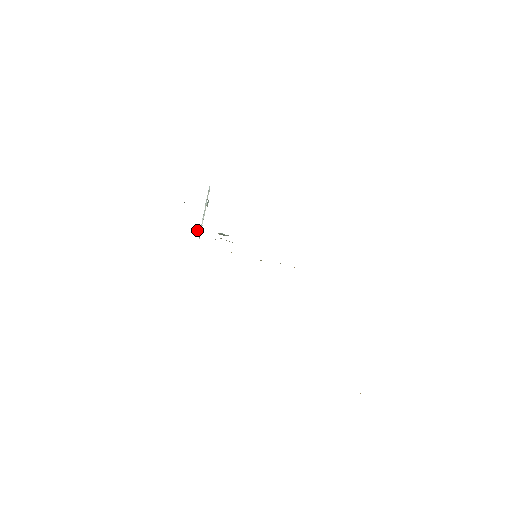
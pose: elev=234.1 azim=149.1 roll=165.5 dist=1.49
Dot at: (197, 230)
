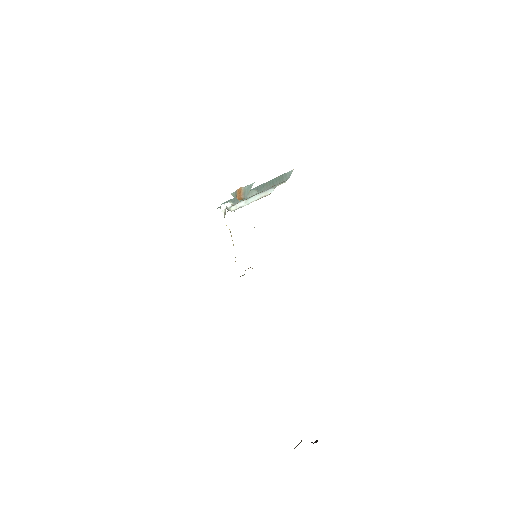
Dot at: (229, 208)
